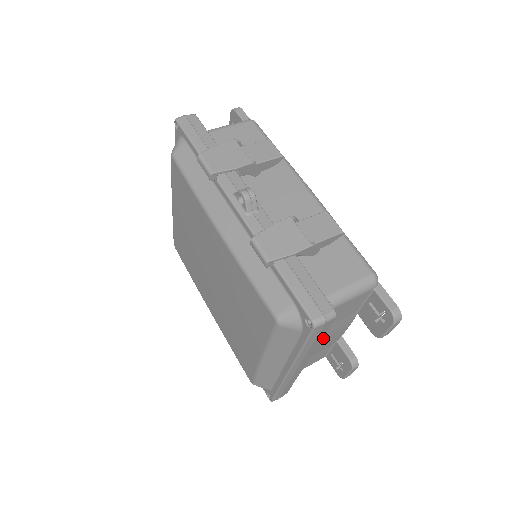
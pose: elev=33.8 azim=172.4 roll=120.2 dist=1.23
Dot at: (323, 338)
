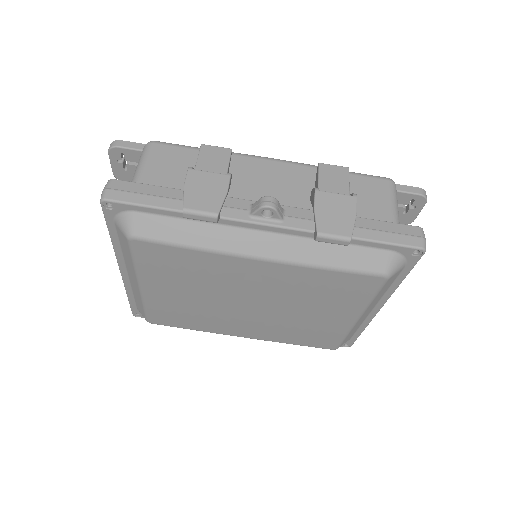
Dot at: occluded
